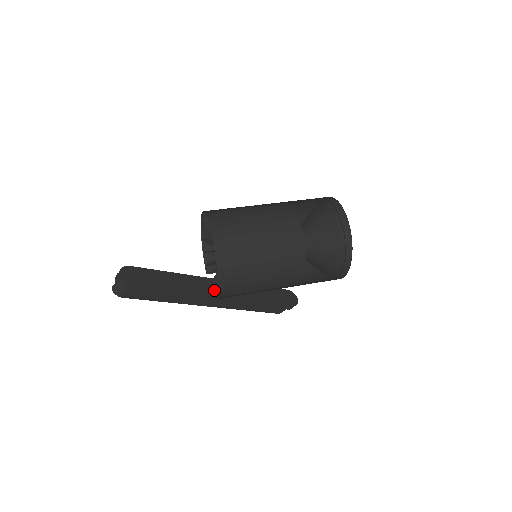
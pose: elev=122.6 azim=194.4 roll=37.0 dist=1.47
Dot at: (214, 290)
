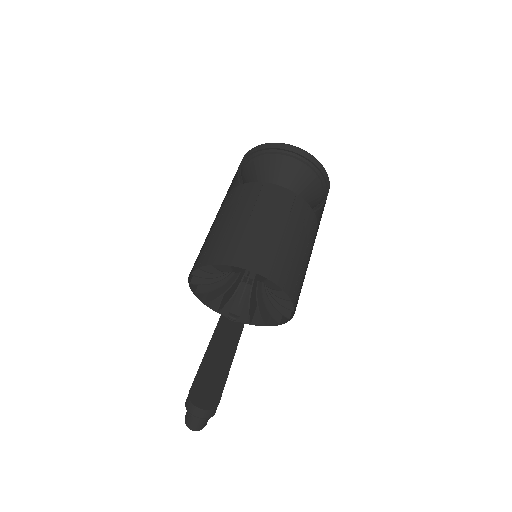
Dot at: (263, 320)
